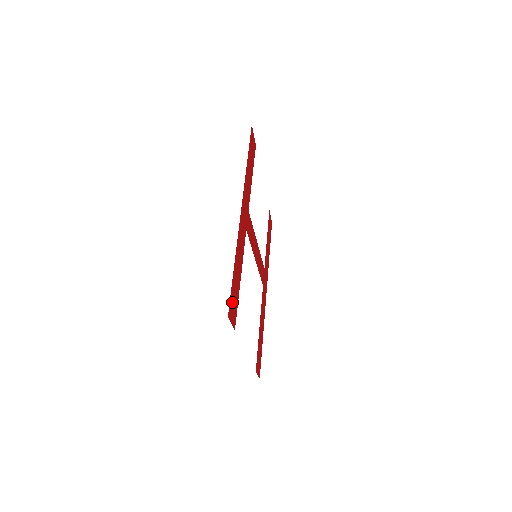
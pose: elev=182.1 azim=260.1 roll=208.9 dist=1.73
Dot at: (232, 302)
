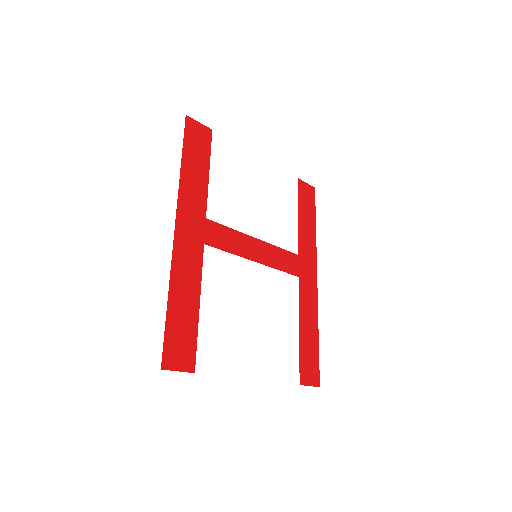
Dot at: (174, 347)
